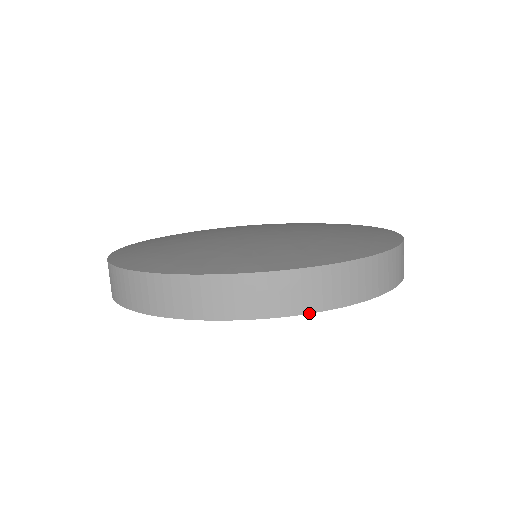
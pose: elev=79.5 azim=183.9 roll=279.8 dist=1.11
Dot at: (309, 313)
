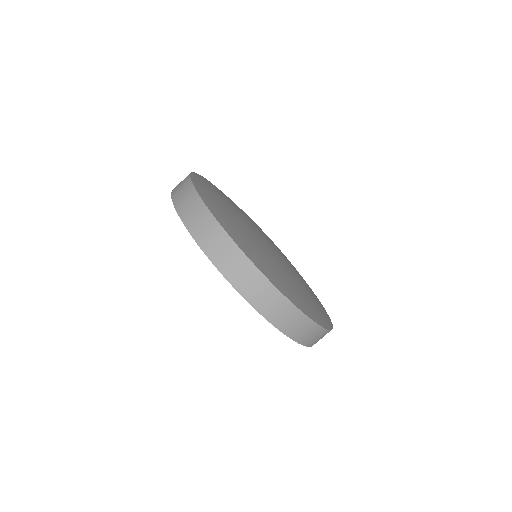
Dot at: (218, 270)
